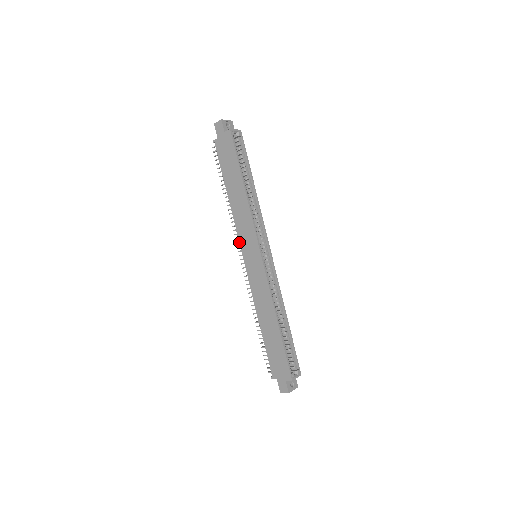
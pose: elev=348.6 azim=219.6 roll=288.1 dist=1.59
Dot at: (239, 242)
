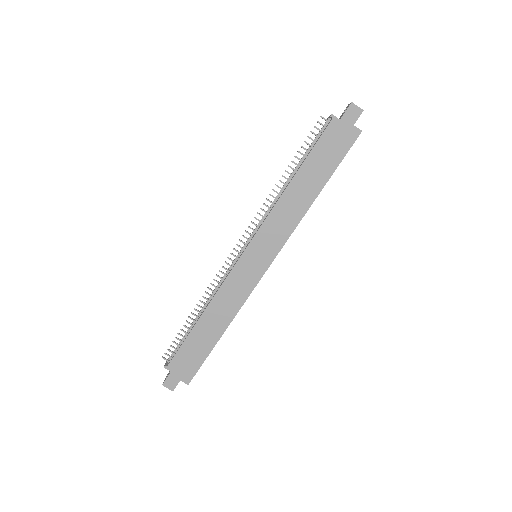
Dot at: (257, 232)
